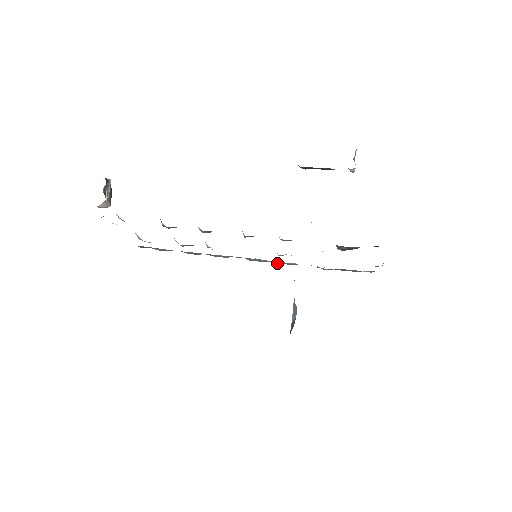
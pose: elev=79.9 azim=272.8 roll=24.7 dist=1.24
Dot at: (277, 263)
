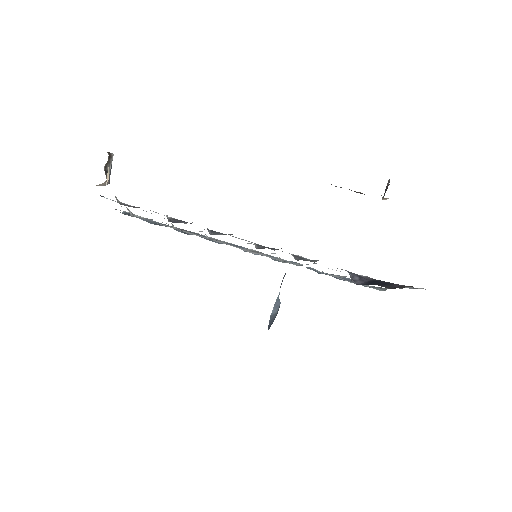
Dot at: (272, 259)
